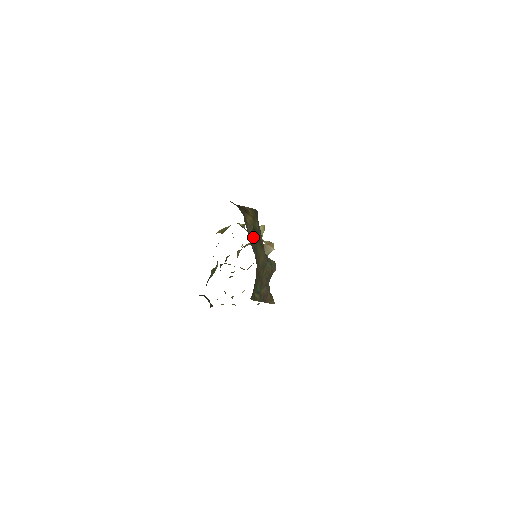
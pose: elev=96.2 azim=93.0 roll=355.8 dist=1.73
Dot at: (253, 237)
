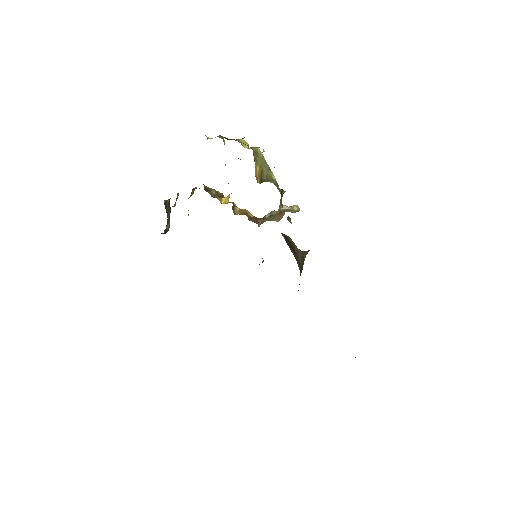
Dot at: occluded
